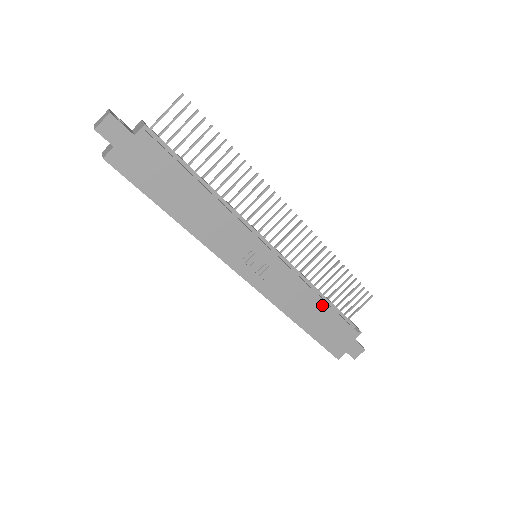
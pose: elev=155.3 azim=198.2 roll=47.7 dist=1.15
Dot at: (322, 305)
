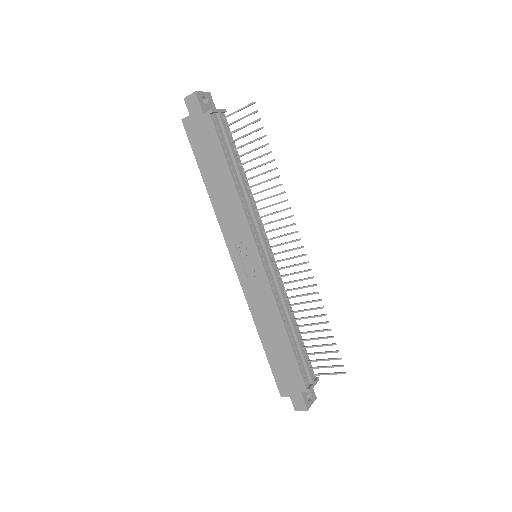
Dot at: (284, 335)
